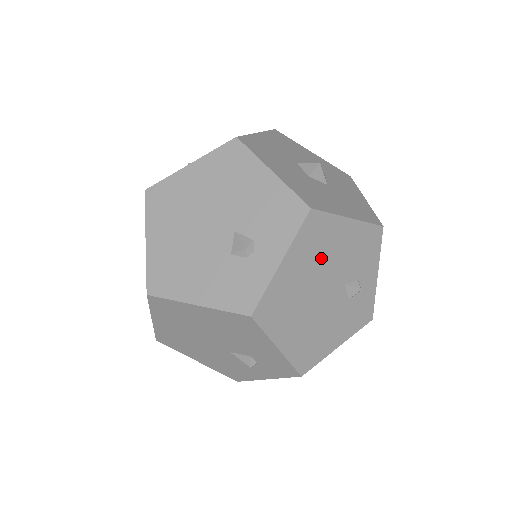
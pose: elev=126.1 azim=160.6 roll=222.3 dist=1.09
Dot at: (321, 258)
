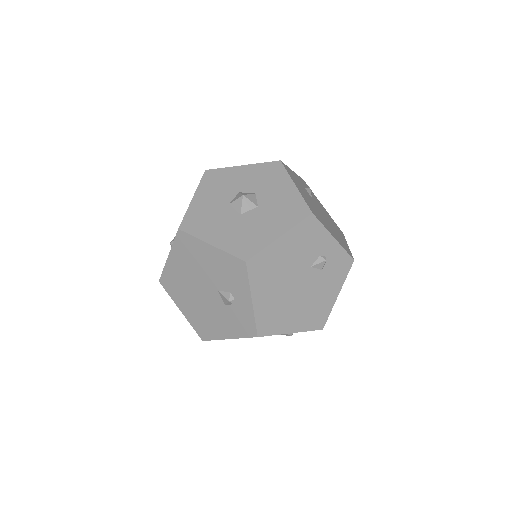
Dot at: (278, 273)
